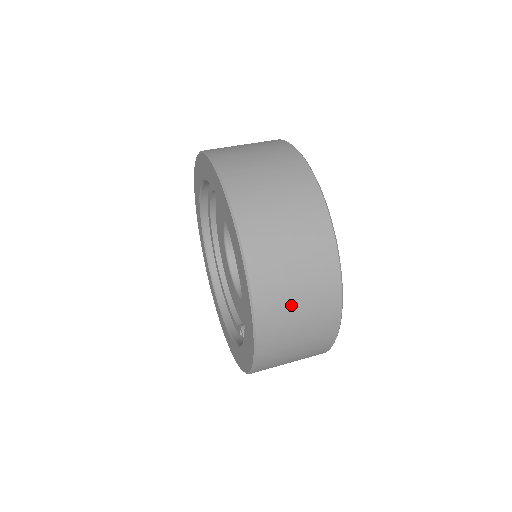
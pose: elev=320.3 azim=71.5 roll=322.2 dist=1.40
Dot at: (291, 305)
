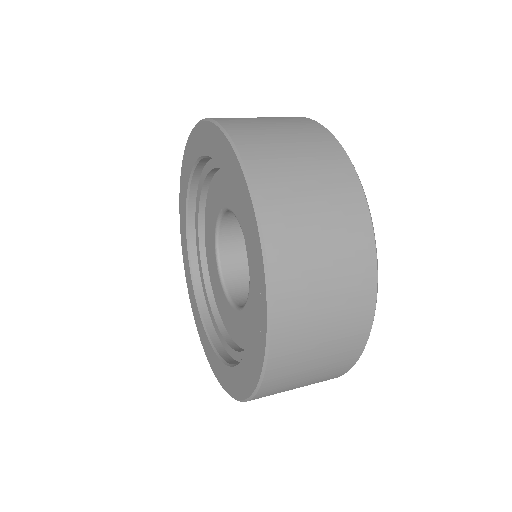
Dot at: (265, 126)
